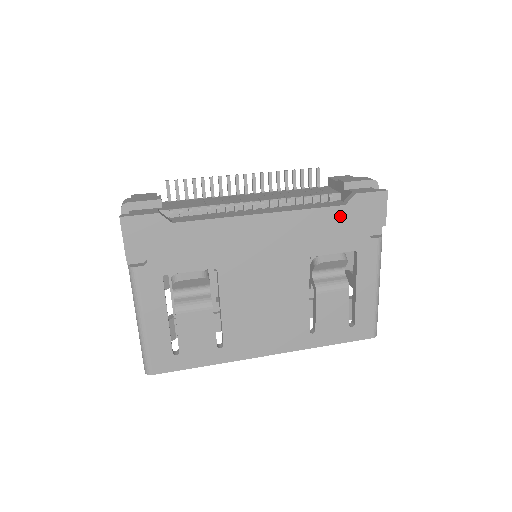
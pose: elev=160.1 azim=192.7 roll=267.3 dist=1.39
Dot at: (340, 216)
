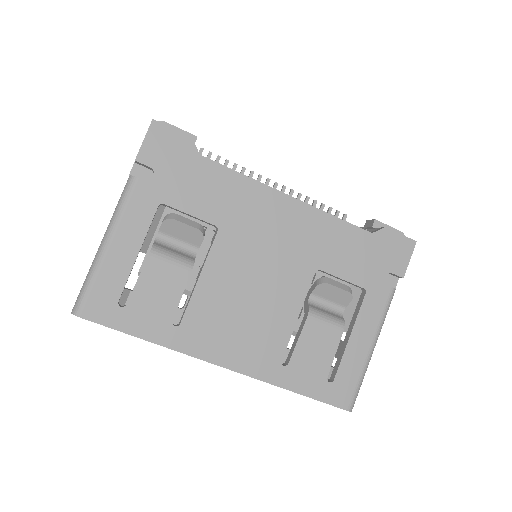
Dot at: (363, 242)
